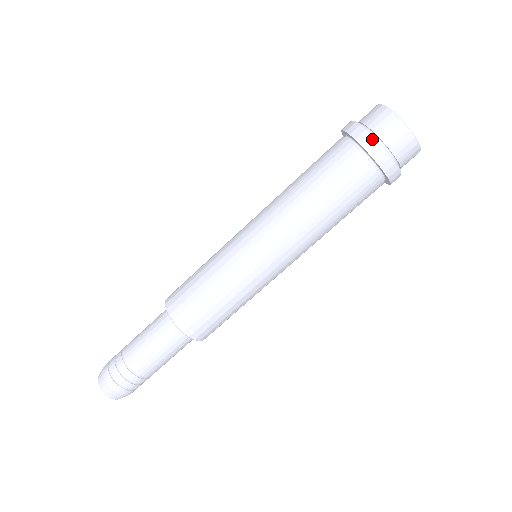
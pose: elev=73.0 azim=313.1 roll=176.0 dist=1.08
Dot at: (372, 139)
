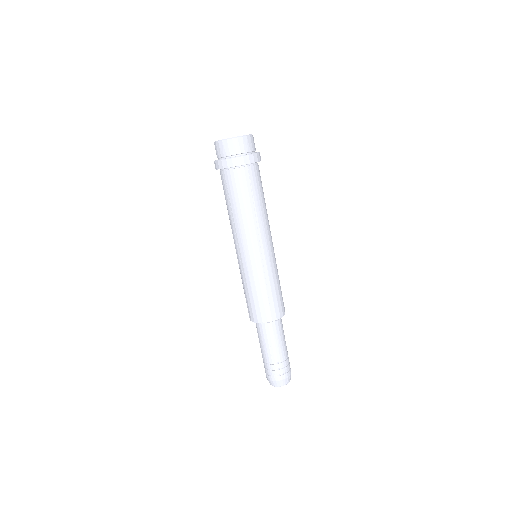
Dot at: (216, 163)
